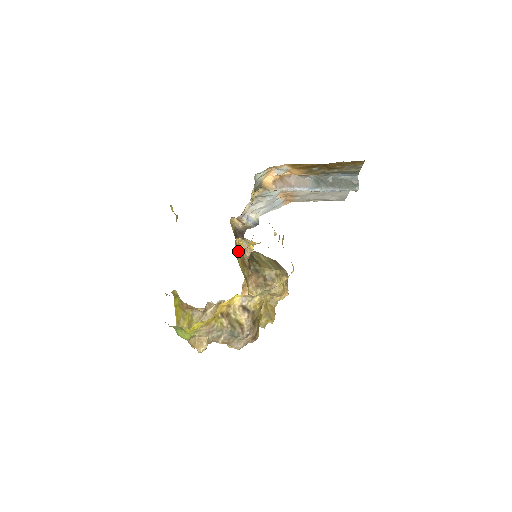
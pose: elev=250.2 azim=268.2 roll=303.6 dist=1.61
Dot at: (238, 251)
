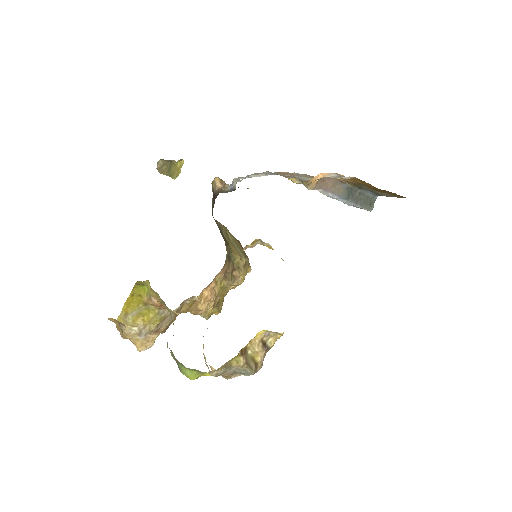
Dot at: occluded
